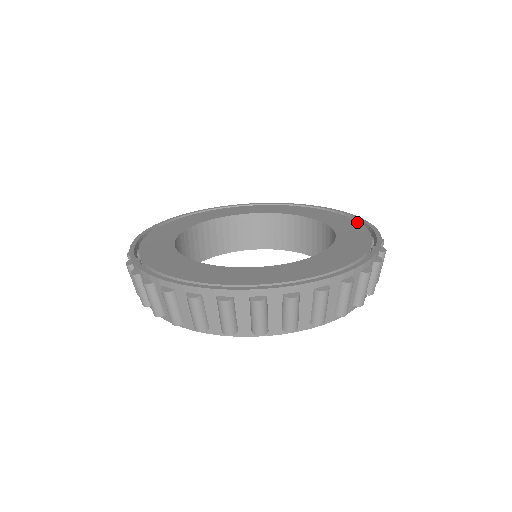
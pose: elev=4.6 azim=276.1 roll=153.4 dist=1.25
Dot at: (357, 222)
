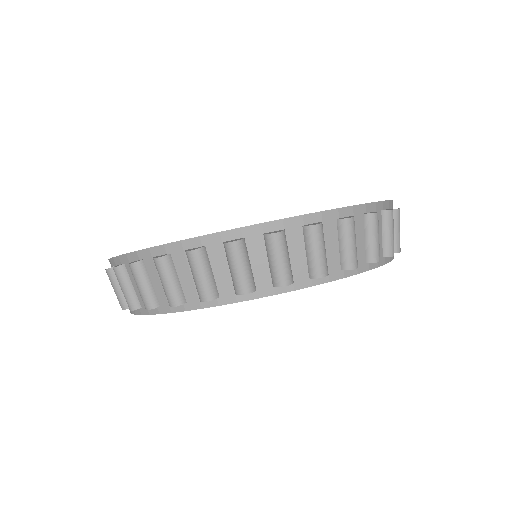
Dot at: occluded
